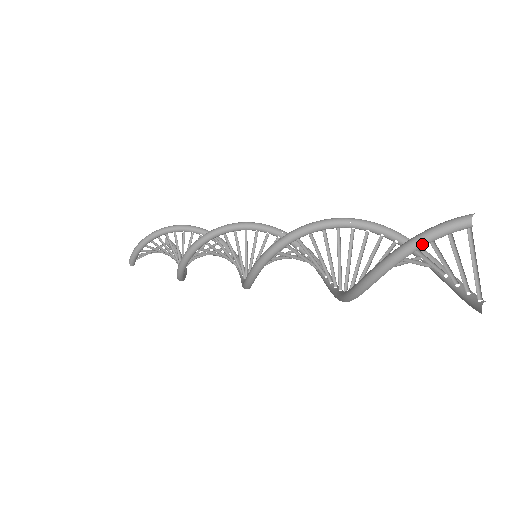
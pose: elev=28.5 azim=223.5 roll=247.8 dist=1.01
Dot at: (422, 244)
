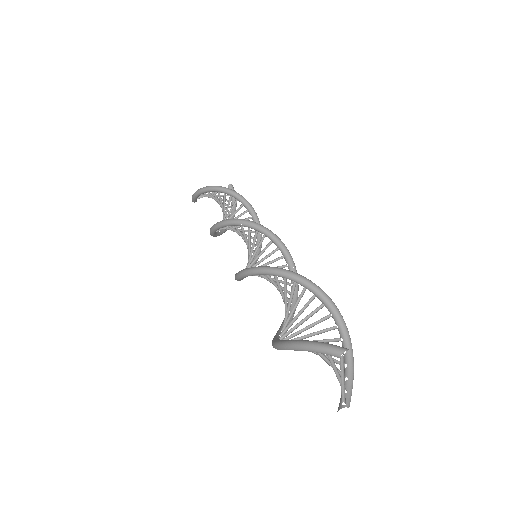
Dot at: (305, 350)
